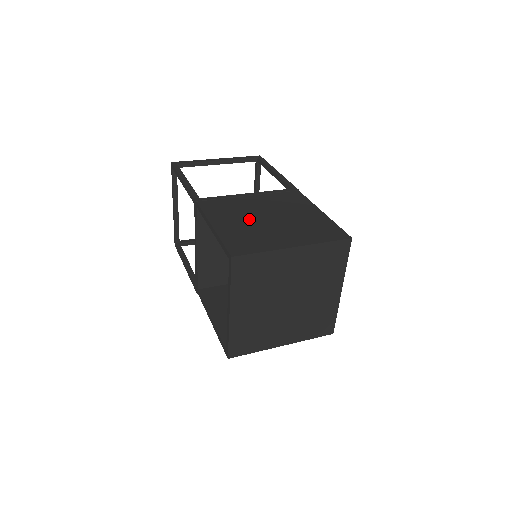
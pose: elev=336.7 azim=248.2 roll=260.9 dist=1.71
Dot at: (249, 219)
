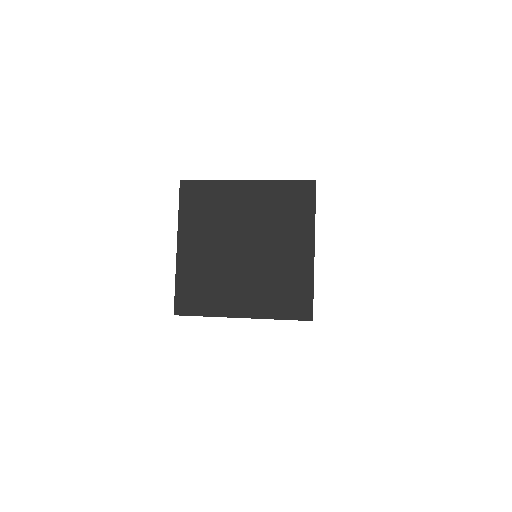
Dot at: occluded
